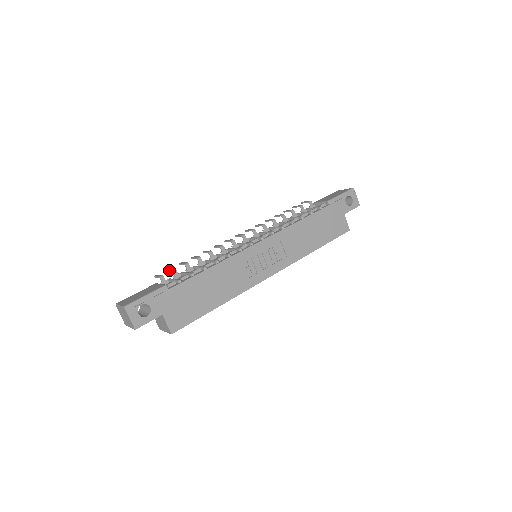
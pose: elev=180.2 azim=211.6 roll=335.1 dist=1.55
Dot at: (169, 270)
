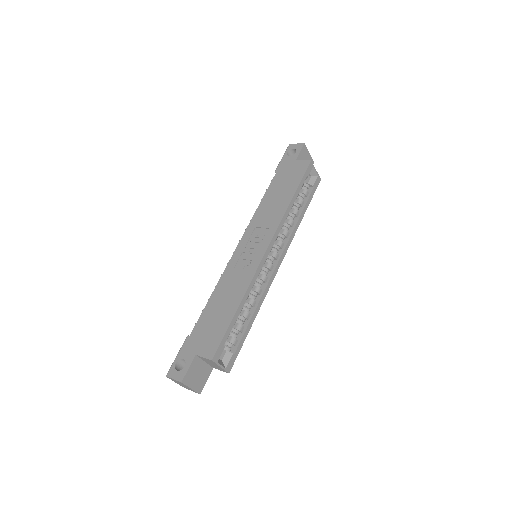
Dot at: occluded
